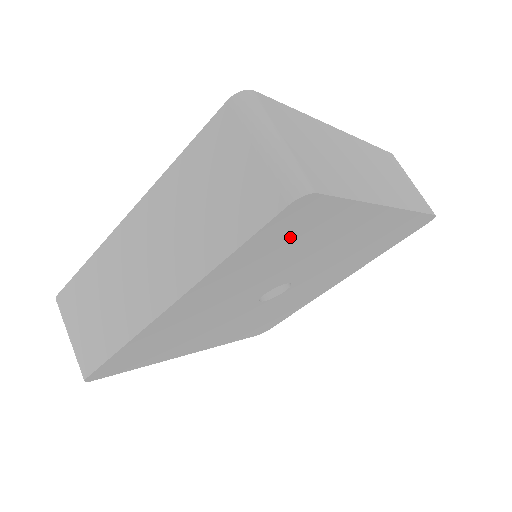
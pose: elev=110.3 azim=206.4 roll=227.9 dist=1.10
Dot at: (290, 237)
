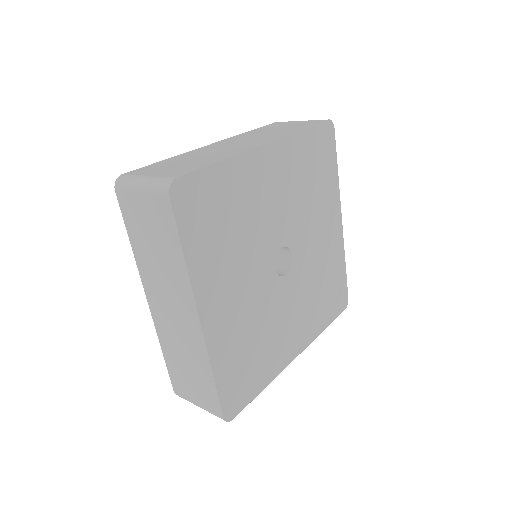
Dot at: (318, 161)
